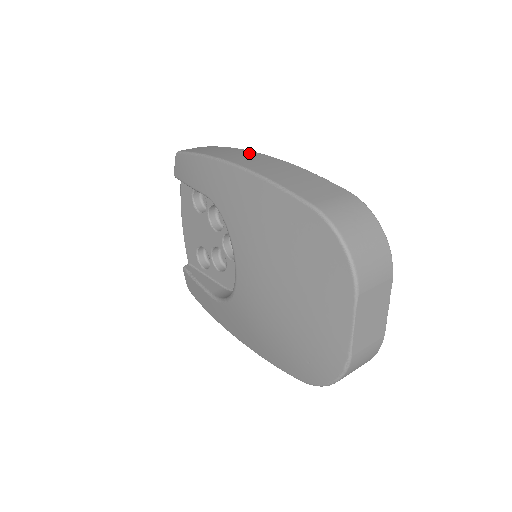
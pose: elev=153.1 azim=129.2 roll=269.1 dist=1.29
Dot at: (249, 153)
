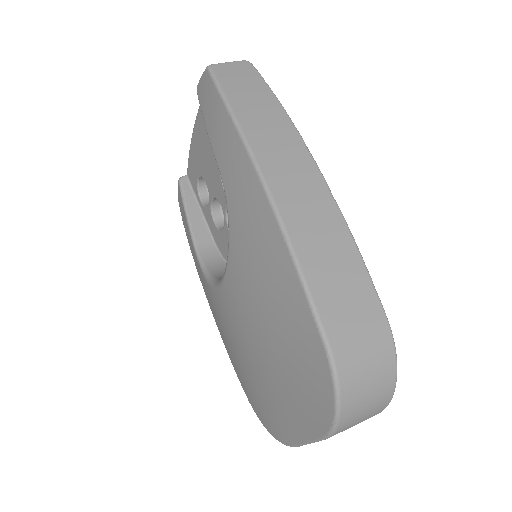
Dot at: (298, 152)
